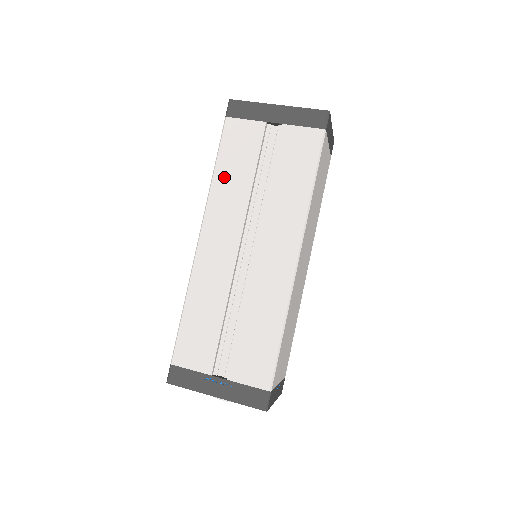
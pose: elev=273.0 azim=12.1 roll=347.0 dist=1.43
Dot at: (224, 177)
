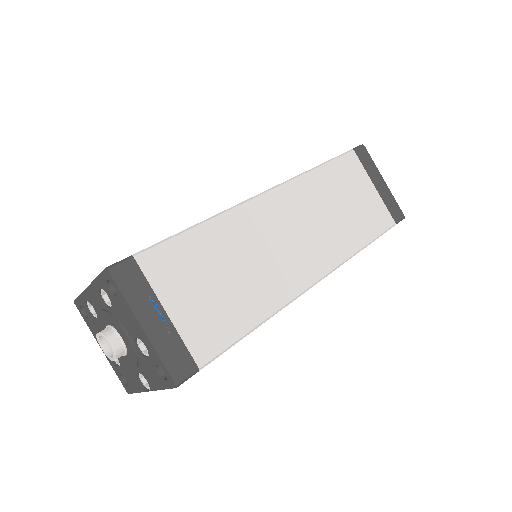
Dot at: occluded
